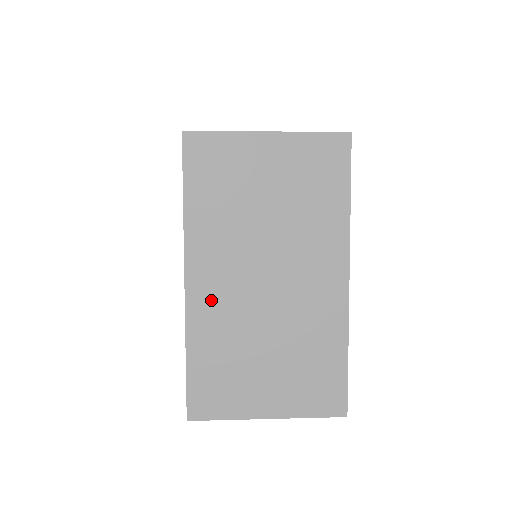
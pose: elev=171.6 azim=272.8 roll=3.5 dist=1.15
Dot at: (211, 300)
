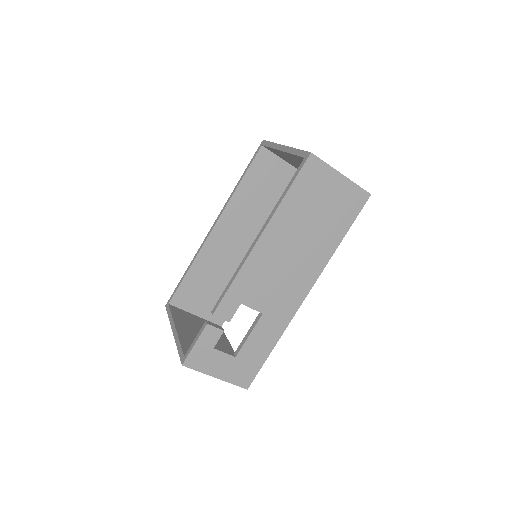
Dot at: occluded
